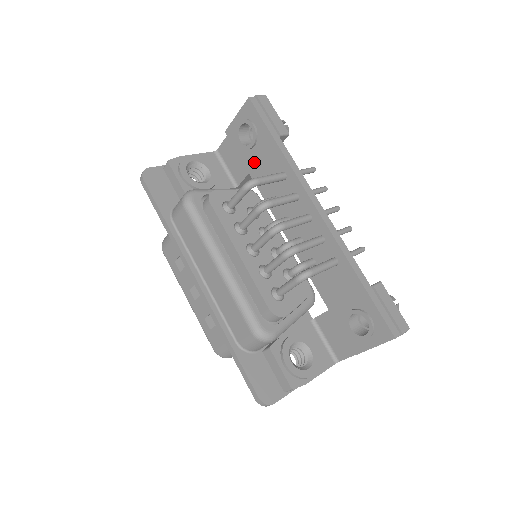
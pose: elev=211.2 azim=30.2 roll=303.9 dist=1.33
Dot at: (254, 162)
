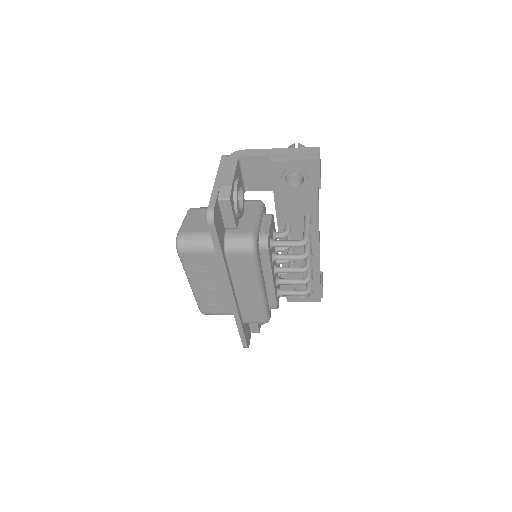
Dot at: (286, 196)
